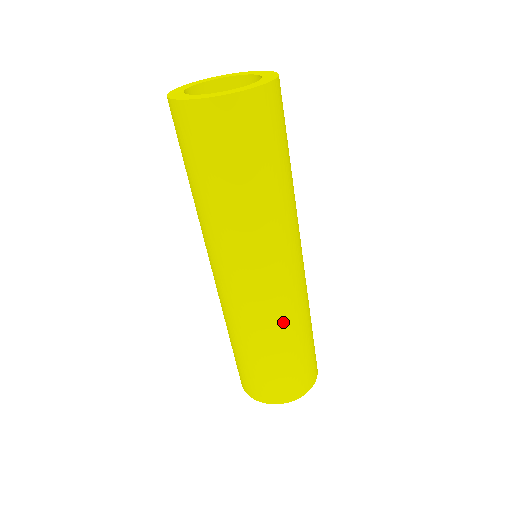
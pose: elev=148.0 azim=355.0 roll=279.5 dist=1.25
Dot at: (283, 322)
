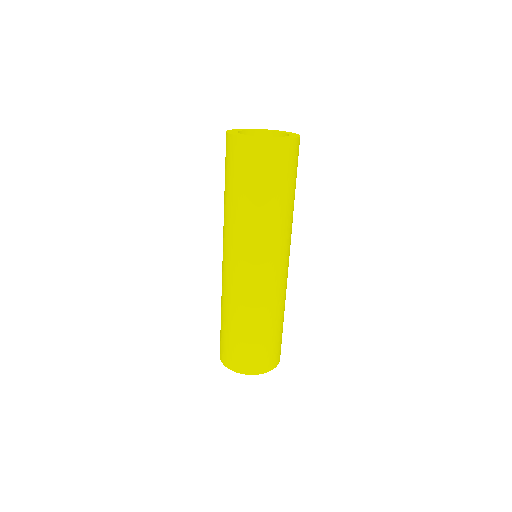
Dot at: (285, 297)
